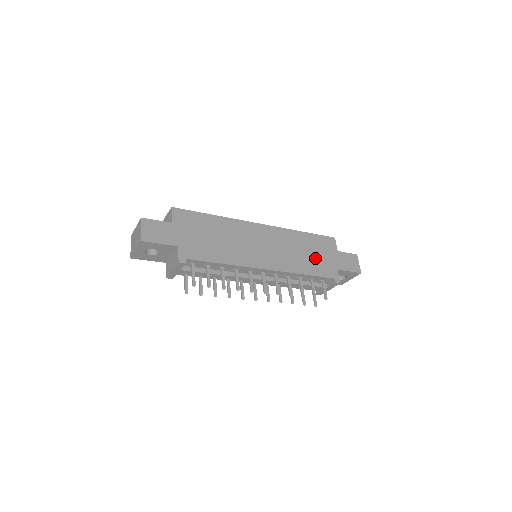
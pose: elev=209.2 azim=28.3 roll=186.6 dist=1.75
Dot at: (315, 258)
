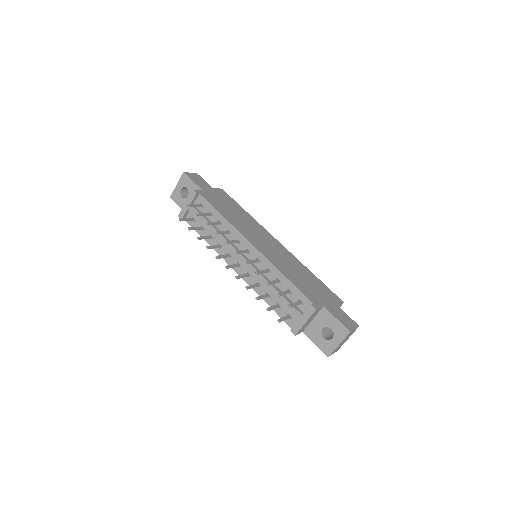
Dot at: (307, 284)
